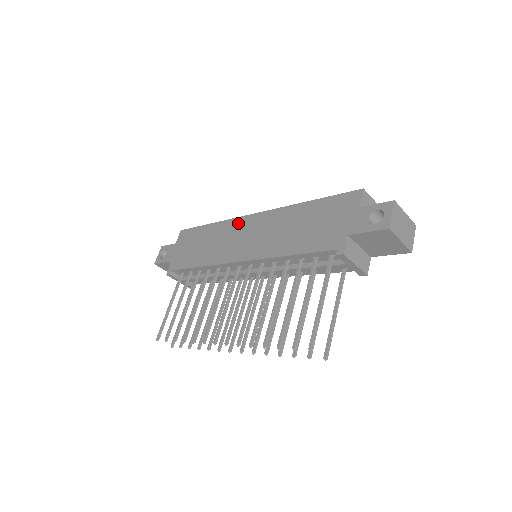
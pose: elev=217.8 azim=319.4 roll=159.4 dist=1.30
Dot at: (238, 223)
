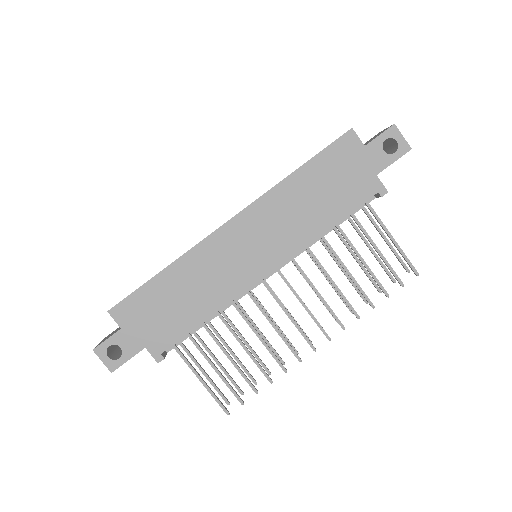
Dot at: (215, 243)
